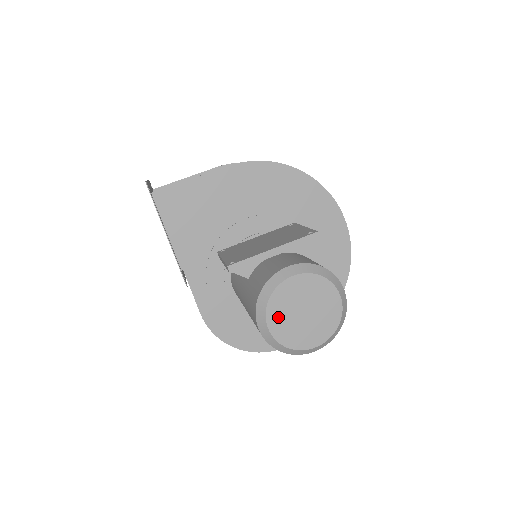
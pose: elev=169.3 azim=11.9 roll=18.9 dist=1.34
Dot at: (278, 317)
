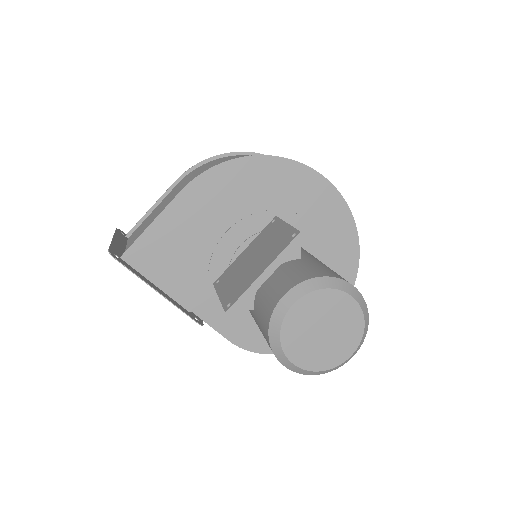
Dot at: (298, 349)
